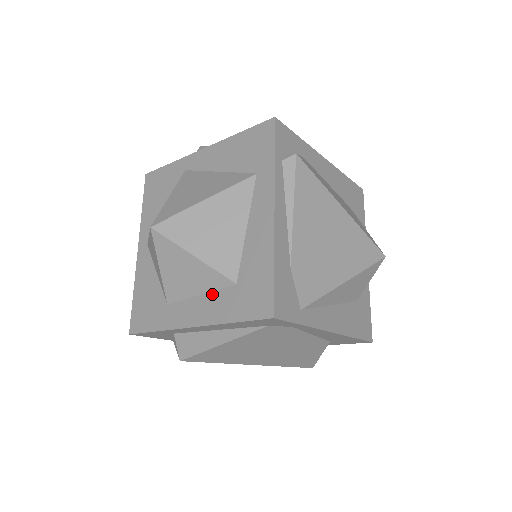
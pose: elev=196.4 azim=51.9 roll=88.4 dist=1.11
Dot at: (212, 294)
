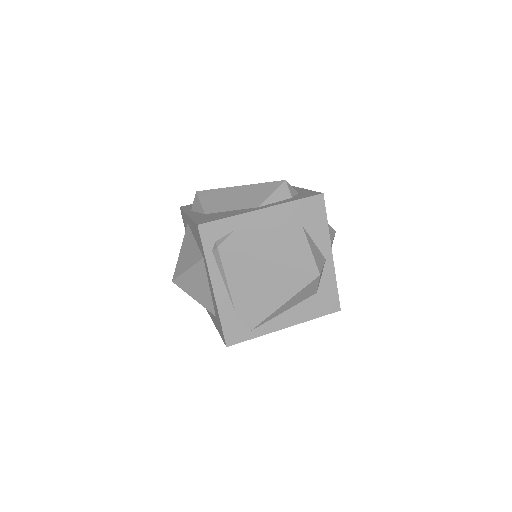
Dot at: occluded
